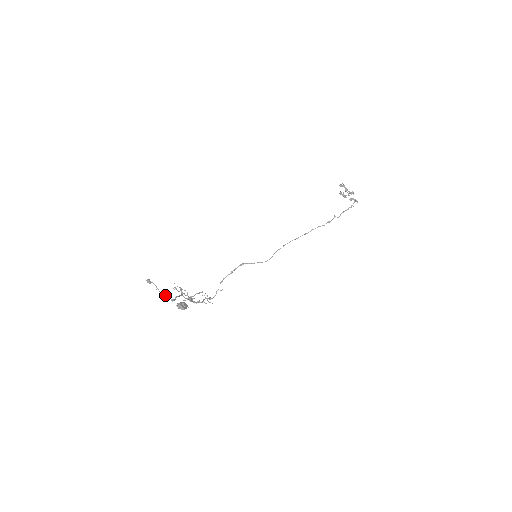
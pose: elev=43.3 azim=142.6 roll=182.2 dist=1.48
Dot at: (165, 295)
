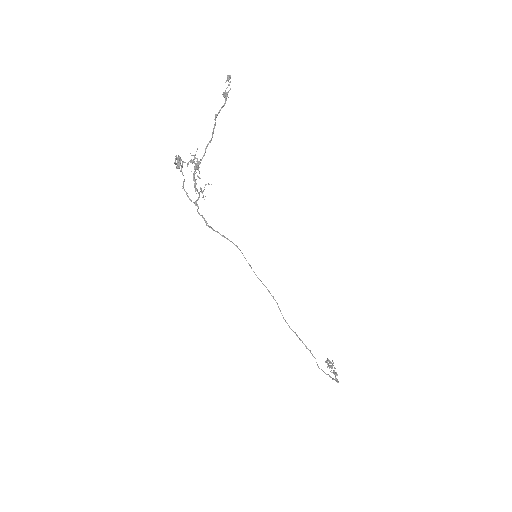
Dot at: (227, 94)
